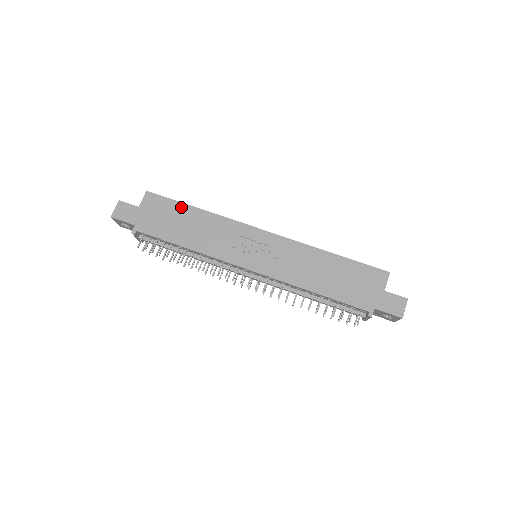
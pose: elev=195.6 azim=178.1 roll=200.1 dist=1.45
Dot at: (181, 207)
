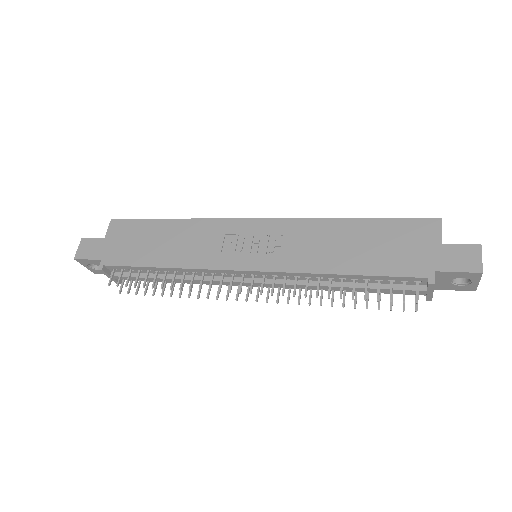
Dot at: (152, 224)
